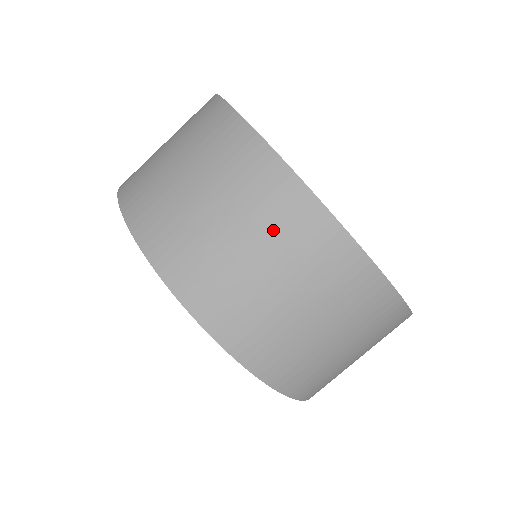
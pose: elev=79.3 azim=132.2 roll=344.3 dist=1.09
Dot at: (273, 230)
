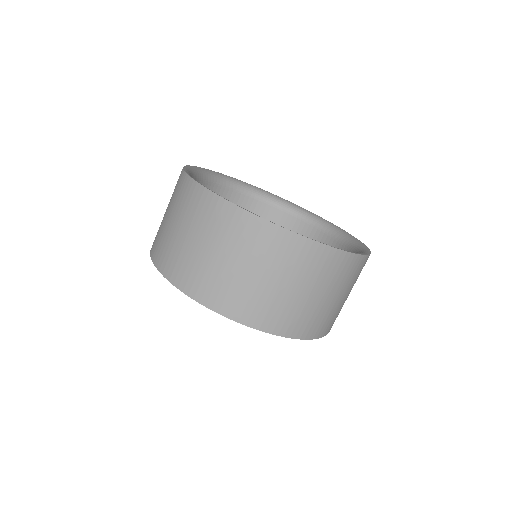
Dot at: (214, 231)
